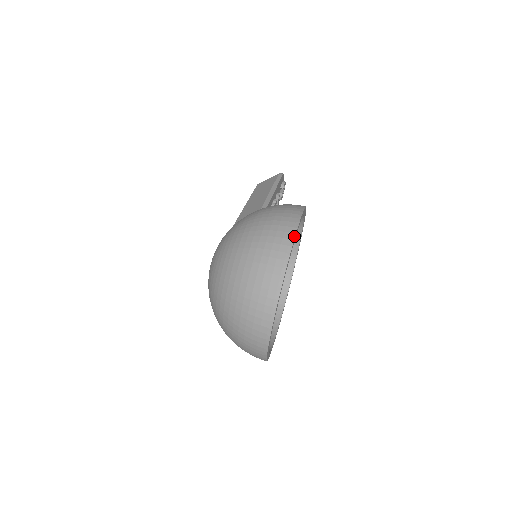
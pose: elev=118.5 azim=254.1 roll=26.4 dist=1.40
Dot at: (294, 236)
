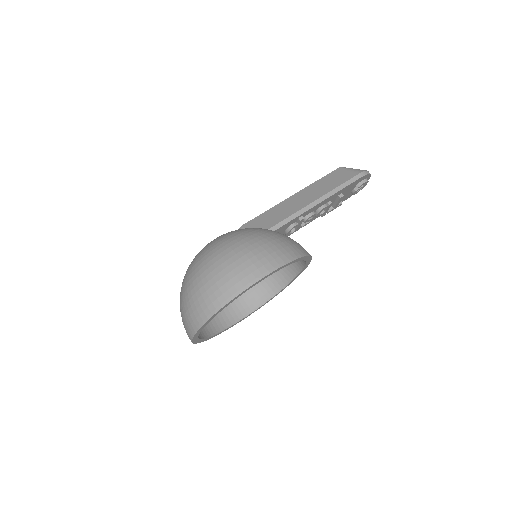
Dot at: (237, 295)
